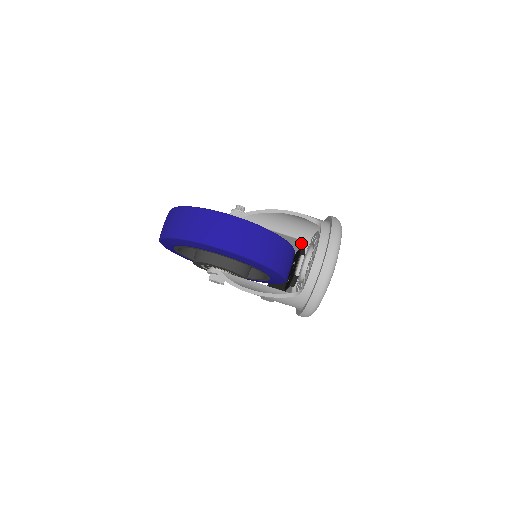
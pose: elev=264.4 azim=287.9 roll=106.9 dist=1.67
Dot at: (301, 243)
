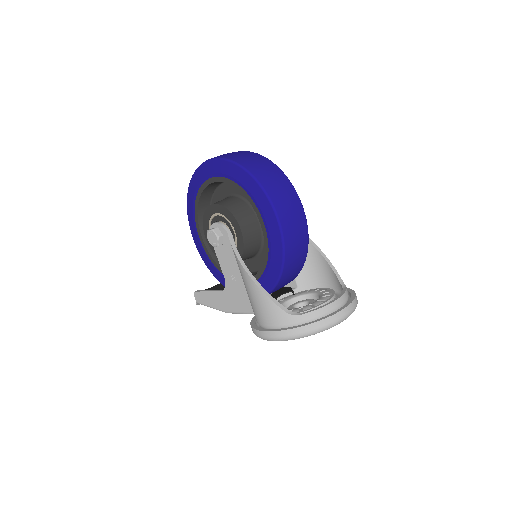
Dot at: (289, 285)
